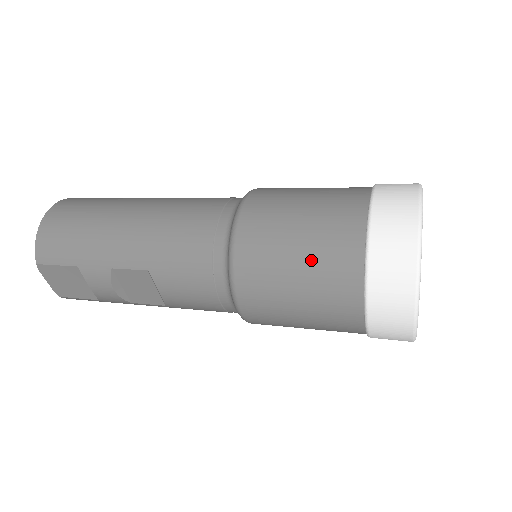
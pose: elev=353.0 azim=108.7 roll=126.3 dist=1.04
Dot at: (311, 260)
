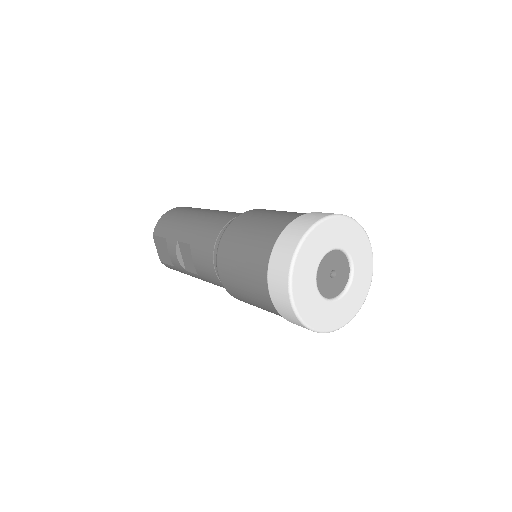
Dot at: (251, 244)
